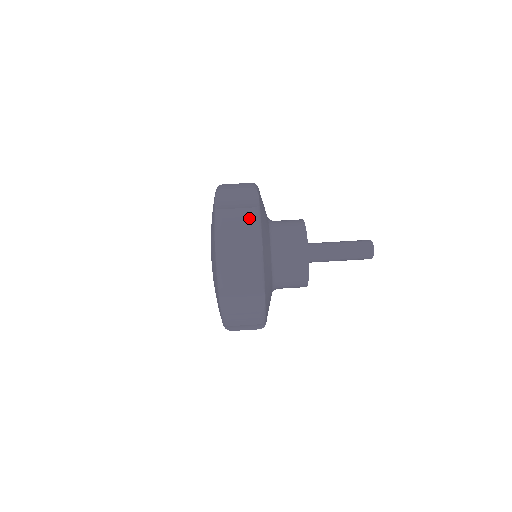
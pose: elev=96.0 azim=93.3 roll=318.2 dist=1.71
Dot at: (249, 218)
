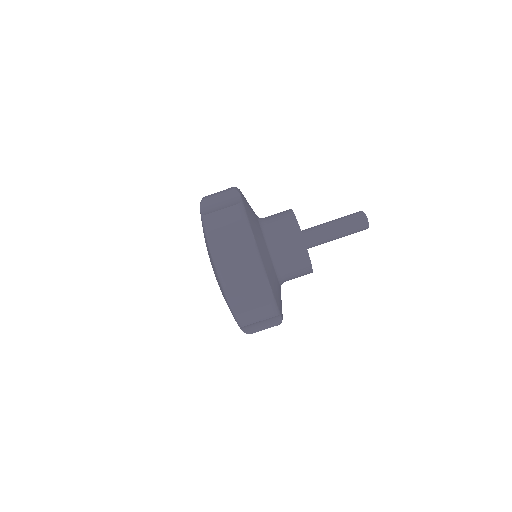
Dot at: (251, 267)
